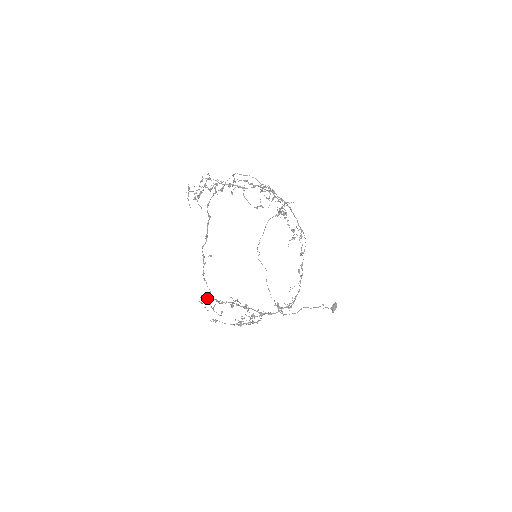
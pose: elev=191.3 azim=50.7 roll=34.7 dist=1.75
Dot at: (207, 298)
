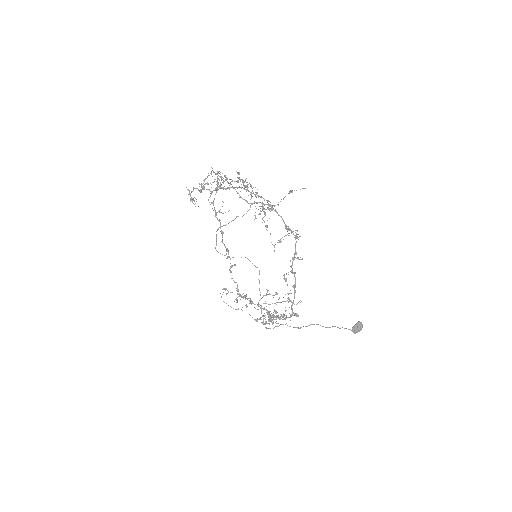
Dot at: (220, 293)
